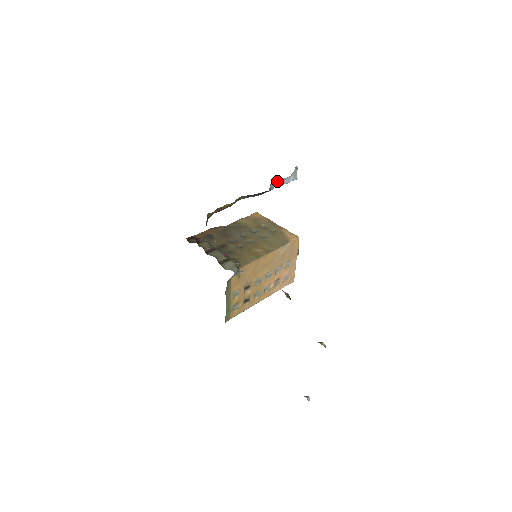
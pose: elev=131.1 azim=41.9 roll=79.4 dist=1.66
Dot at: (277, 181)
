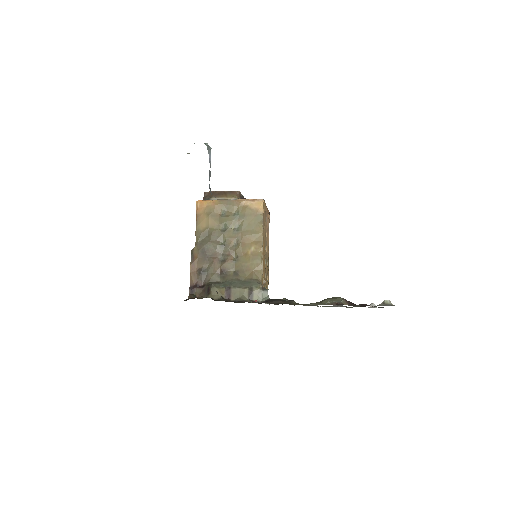
Dot at: occluded
